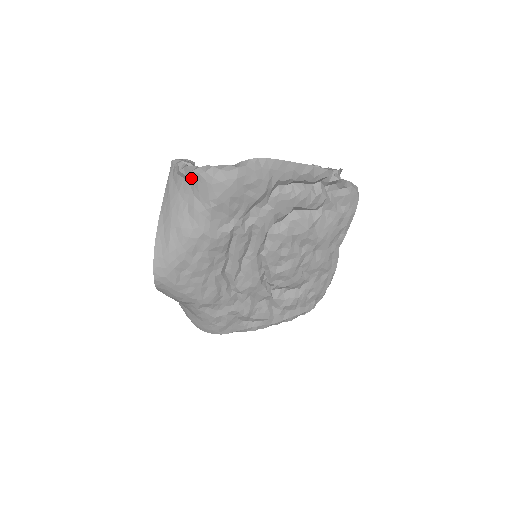
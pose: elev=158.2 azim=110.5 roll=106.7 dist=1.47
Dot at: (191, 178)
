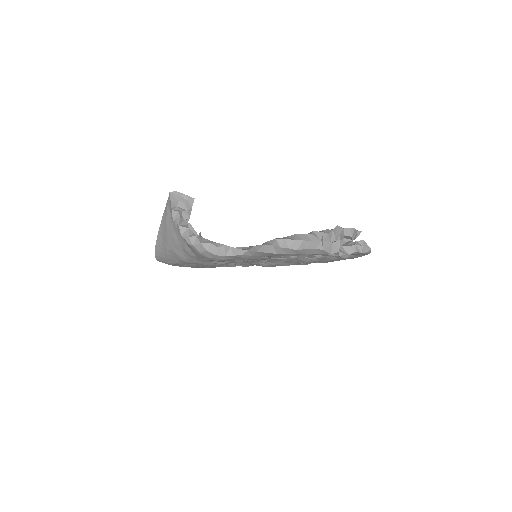
Dot at: occluded
